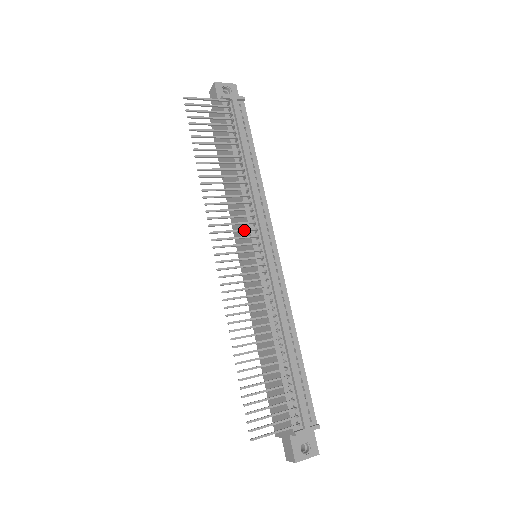
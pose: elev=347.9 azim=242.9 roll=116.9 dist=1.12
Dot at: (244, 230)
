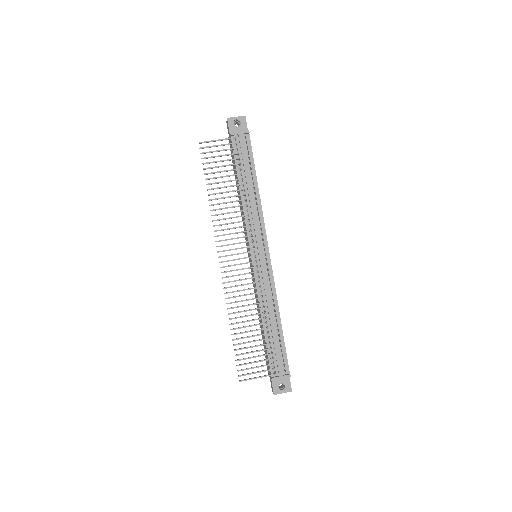
Dot at: occluded
